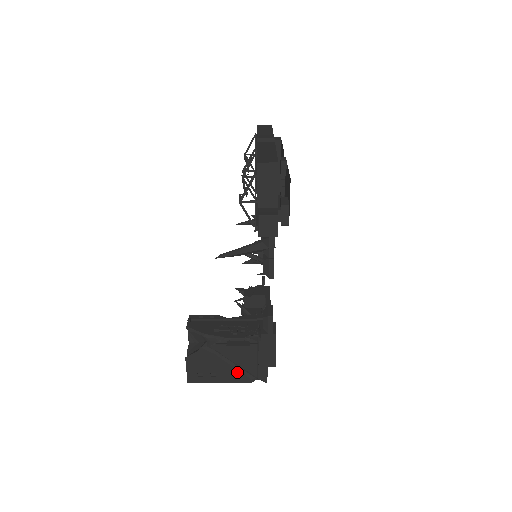
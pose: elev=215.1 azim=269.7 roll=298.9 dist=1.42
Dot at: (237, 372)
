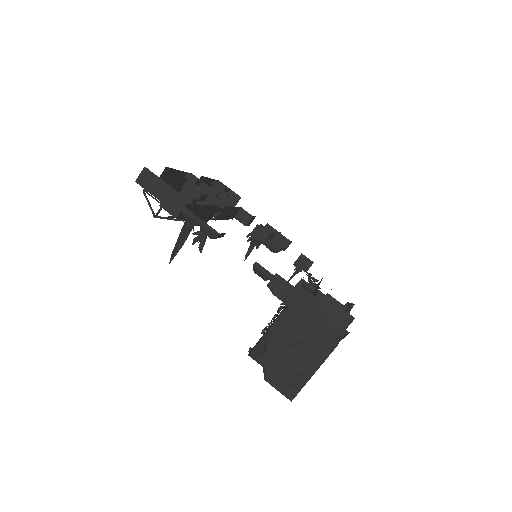
Dot at: (314, 349)
